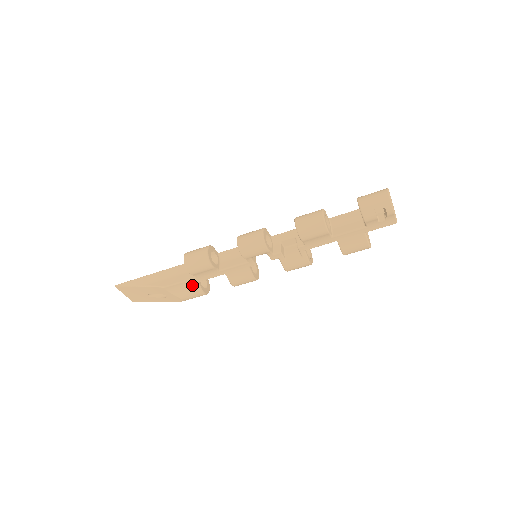
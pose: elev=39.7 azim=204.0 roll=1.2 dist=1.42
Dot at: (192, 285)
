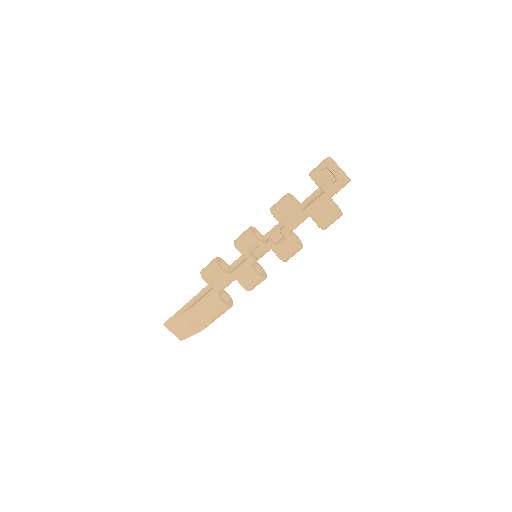
Dot at: (214, 298)
